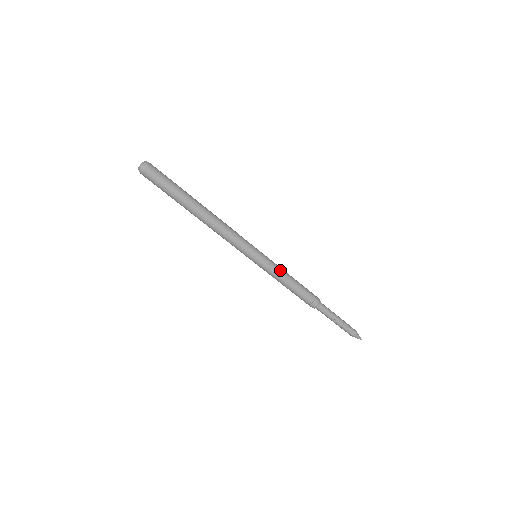
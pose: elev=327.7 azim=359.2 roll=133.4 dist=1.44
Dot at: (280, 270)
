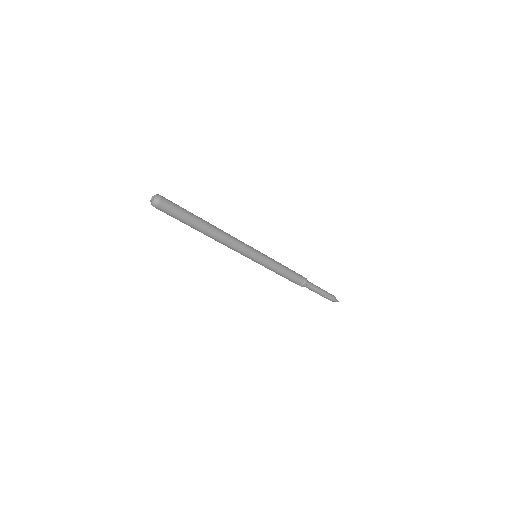
Dot at: (275, 267)
